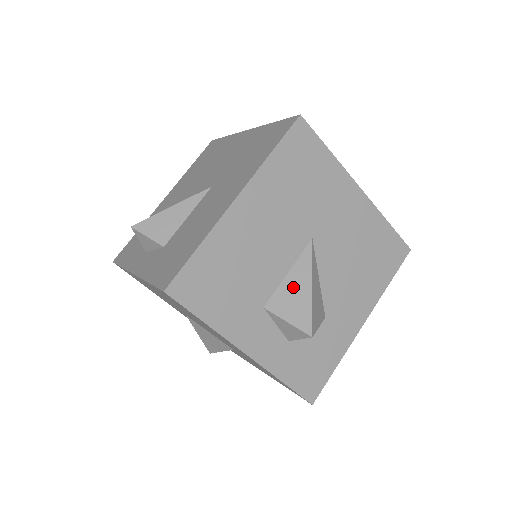
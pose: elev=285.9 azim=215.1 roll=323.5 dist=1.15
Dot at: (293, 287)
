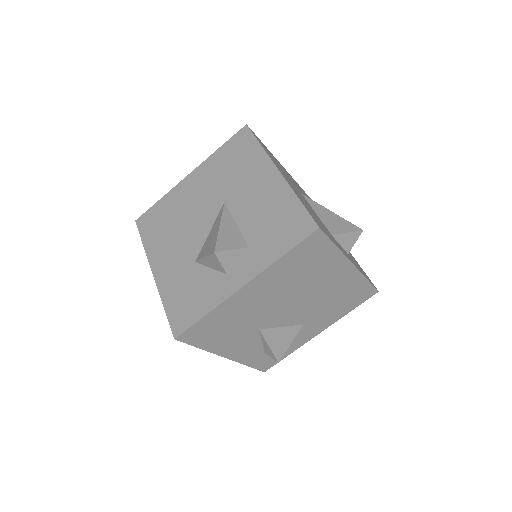
Dot at: (327, 218)
